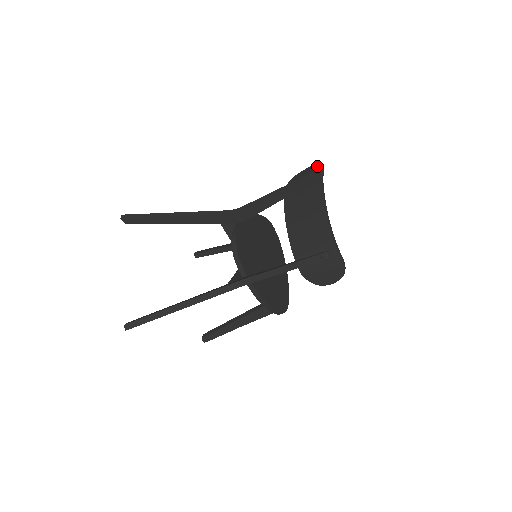
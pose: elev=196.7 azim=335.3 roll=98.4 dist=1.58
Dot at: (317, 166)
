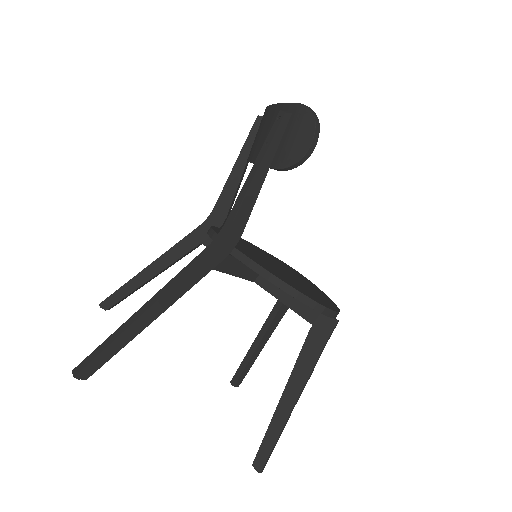
Dot at: occluded
